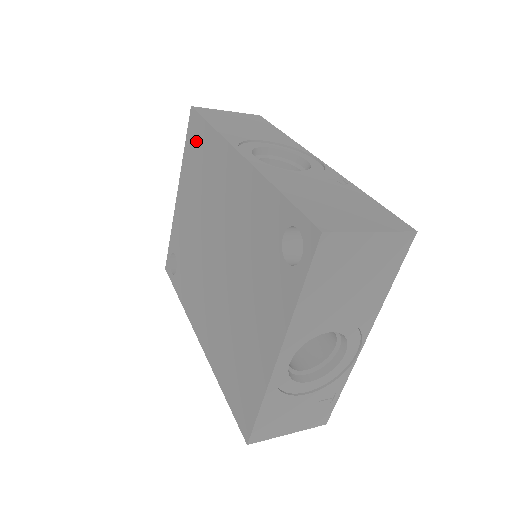
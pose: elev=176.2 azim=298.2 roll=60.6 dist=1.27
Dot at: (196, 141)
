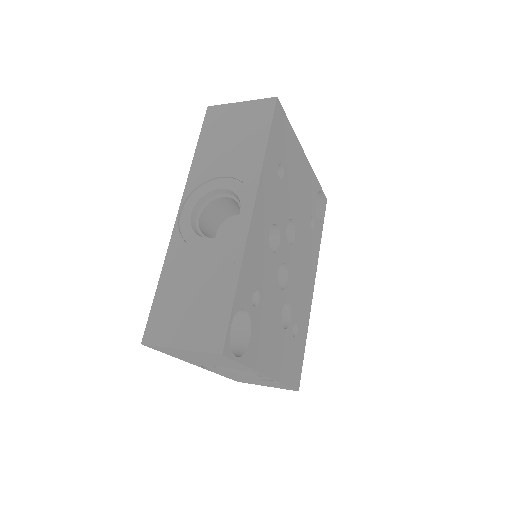
Dot at: occluded
